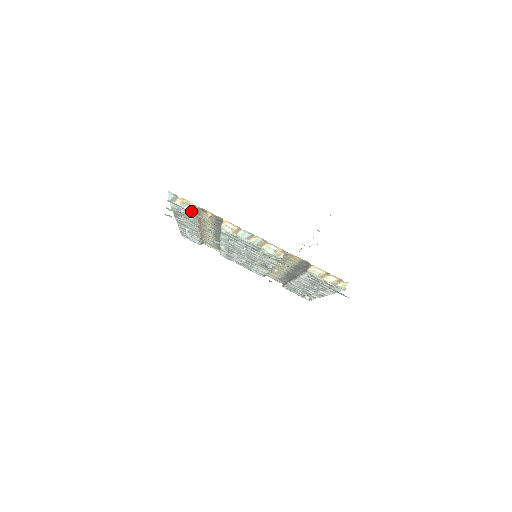
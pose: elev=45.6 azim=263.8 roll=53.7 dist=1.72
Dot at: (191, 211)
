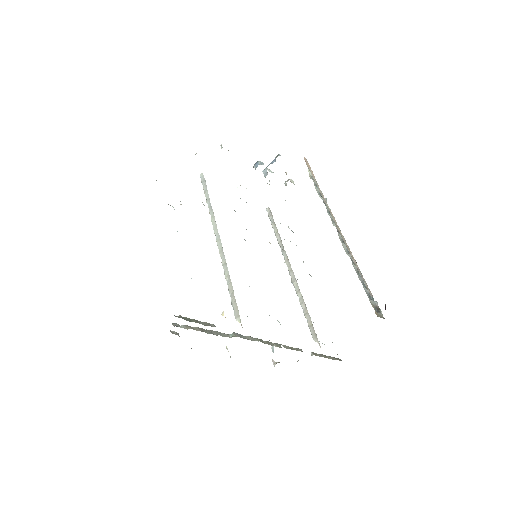
Dot at: occluded
